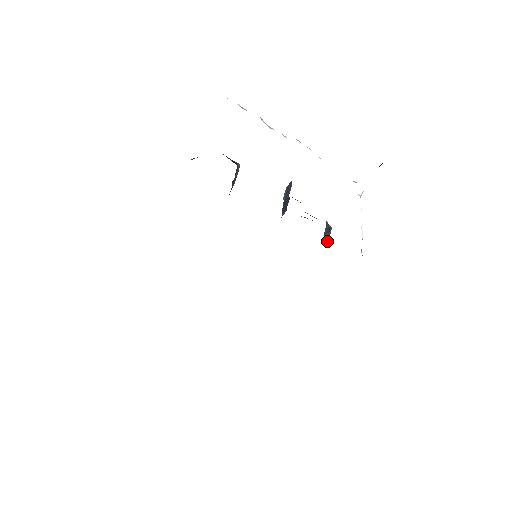
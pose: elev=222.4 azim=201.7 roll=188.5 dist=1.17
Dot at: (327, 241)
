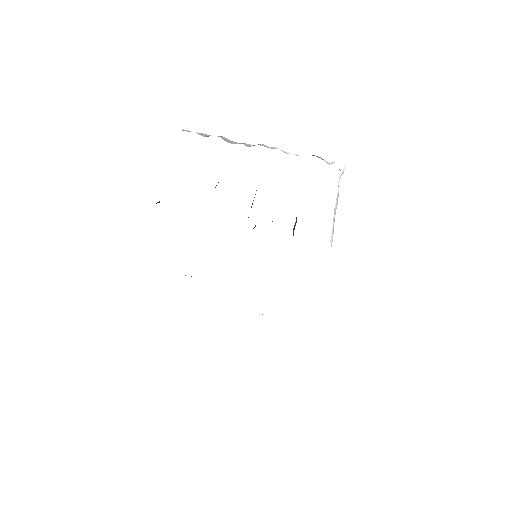
Dot at: (293, 235)
